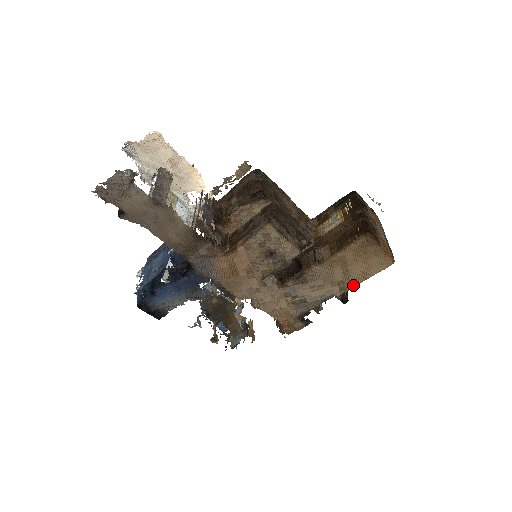
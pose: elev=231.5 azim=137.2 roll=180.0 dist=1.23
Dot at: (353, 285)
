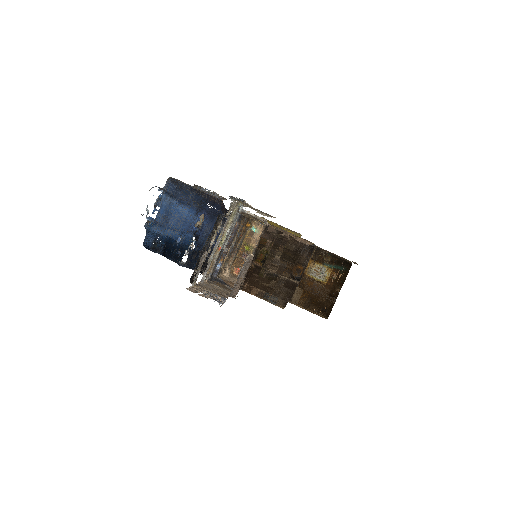
Dot at: occluded
